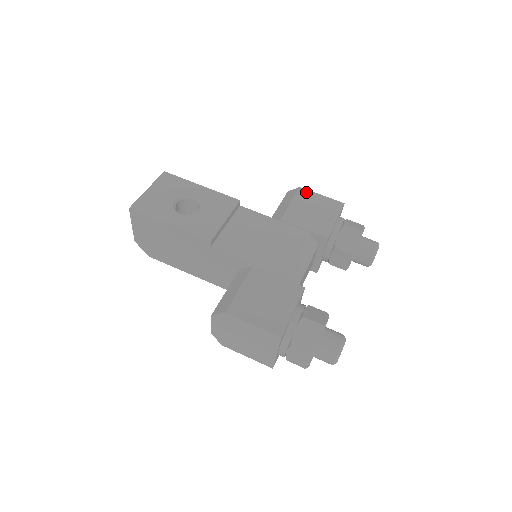
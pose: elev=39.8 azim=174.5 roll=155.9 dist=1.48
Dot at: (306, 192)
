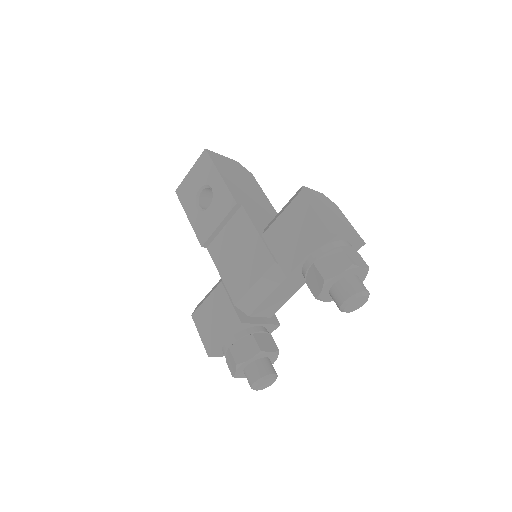
Dot at: (302, 201)
